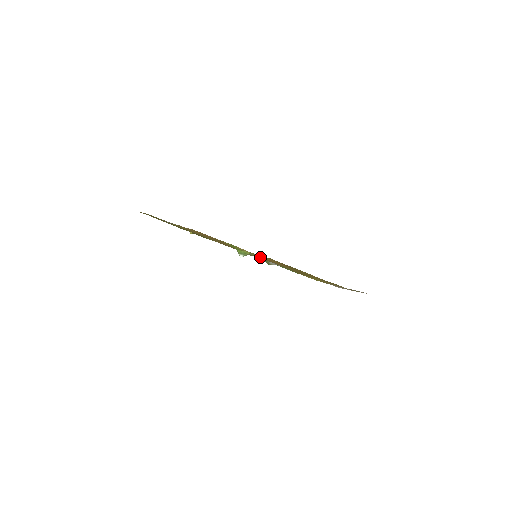
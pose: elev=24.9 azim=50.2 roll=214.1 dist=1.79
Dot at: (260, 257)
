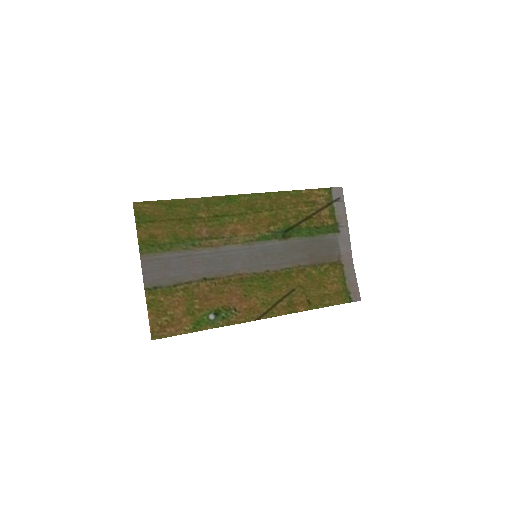
Dot at: (232, 314)
